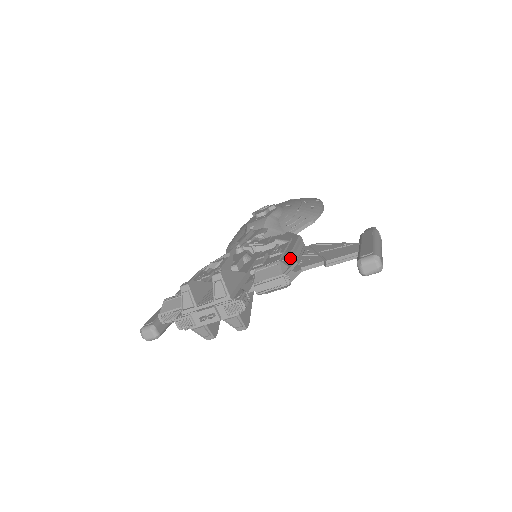
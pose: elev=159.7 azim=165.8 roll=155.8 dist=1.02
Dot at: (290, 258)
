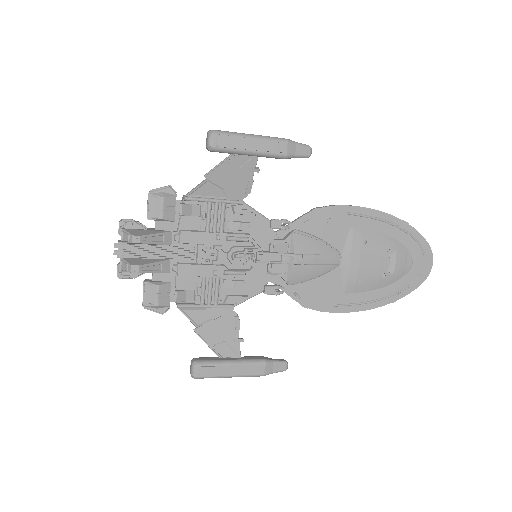
Dot at: (183, 196)
